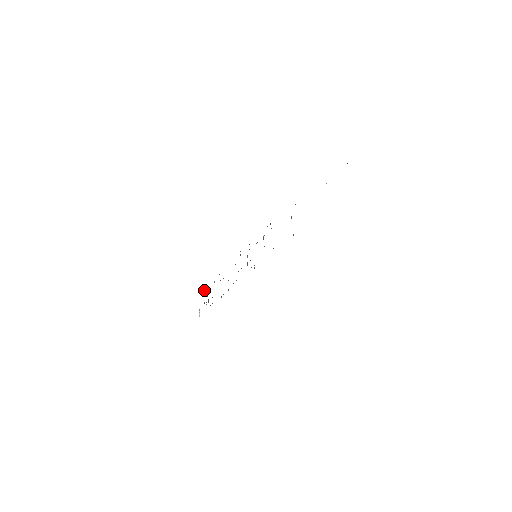
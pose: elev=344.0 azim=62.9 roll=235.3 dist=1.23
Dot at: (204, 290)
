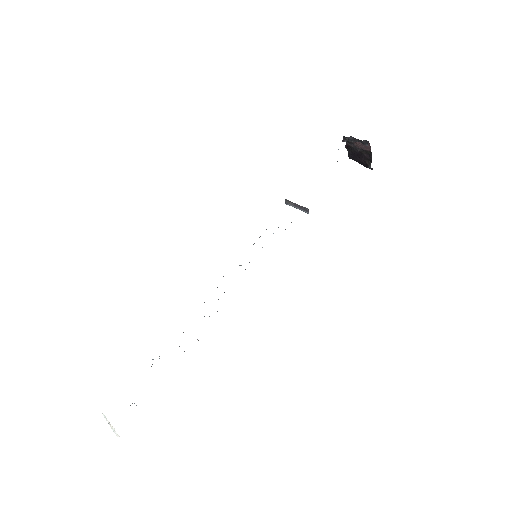
Dot at: occluded
